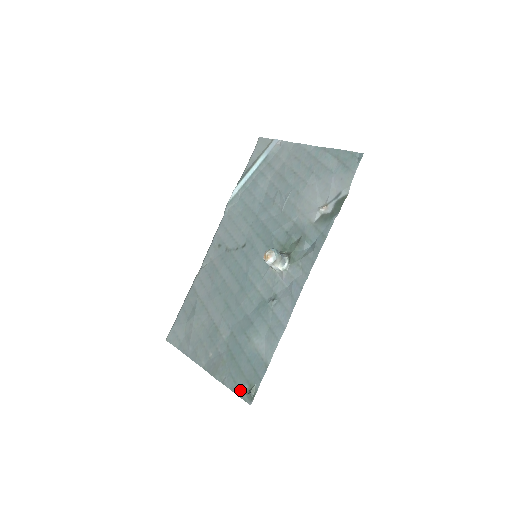
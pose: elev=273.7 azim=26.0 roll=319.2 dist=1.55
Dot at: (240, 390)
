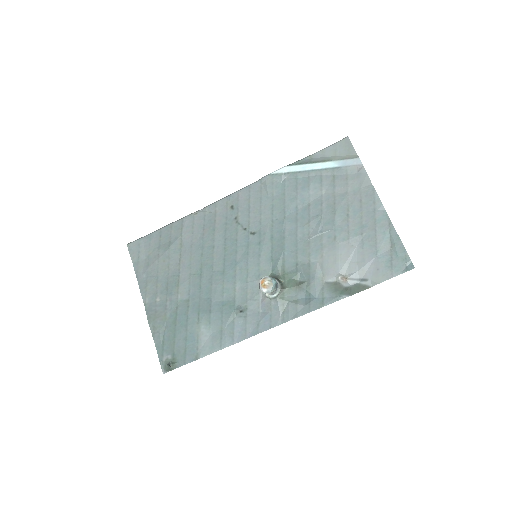
Dot at: (163, 354)
